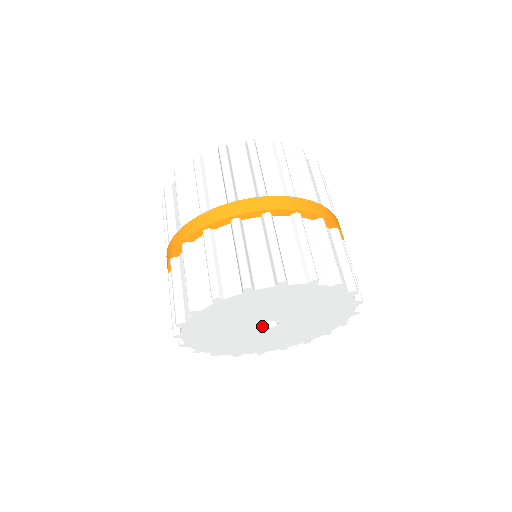
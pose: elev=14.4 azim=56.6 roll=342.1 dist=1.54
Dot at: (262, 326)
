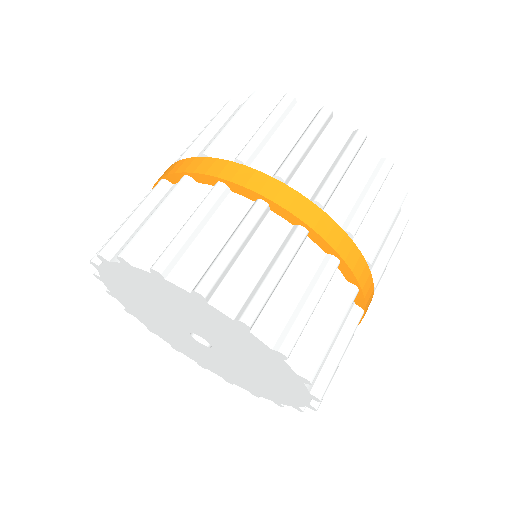
Dot at: occluded
